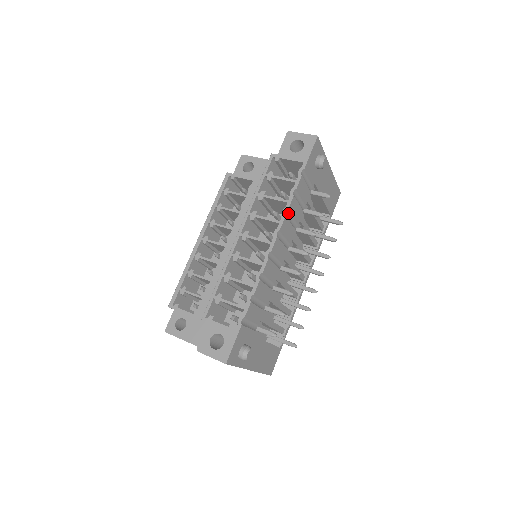
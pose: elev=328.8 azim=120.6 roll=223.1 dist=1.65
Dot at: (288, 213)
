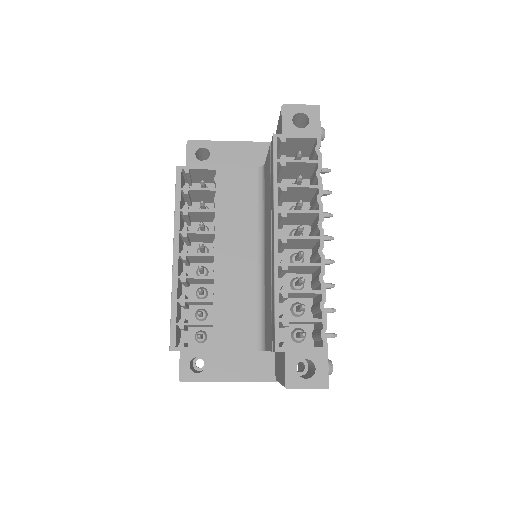
Dot at: occluded
